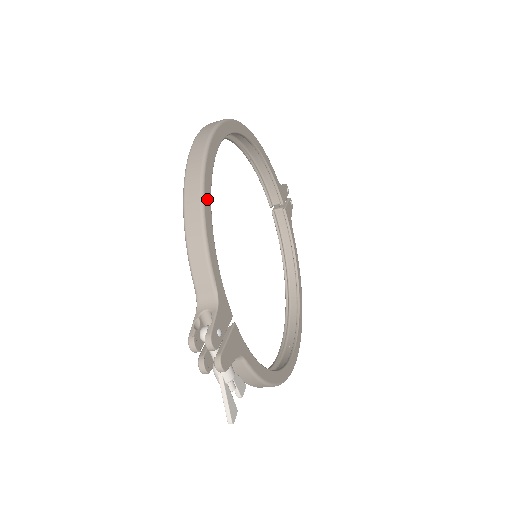
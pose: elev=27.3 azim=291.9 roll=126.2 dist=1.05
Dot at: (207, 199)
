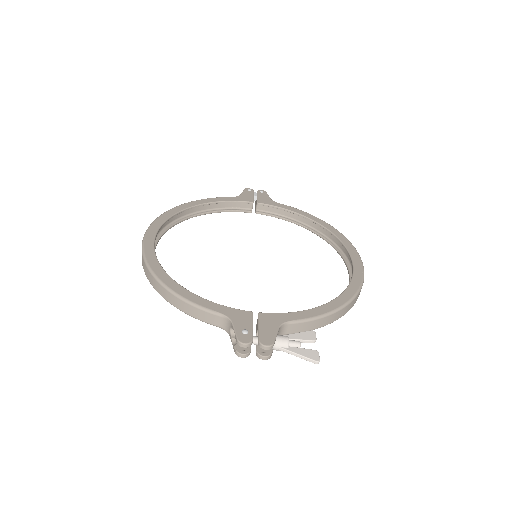
Dot at: (168, 282)
